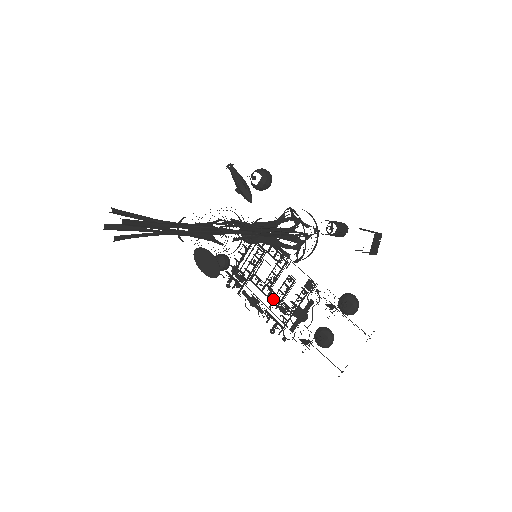
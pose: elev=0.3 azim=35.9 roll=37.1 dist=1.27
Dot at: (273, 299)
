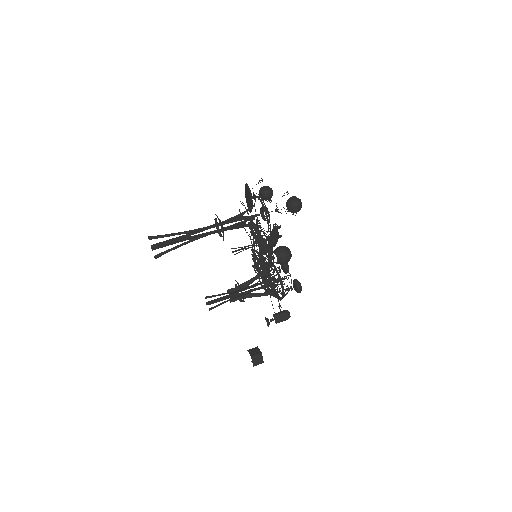
Dot at: occluded
